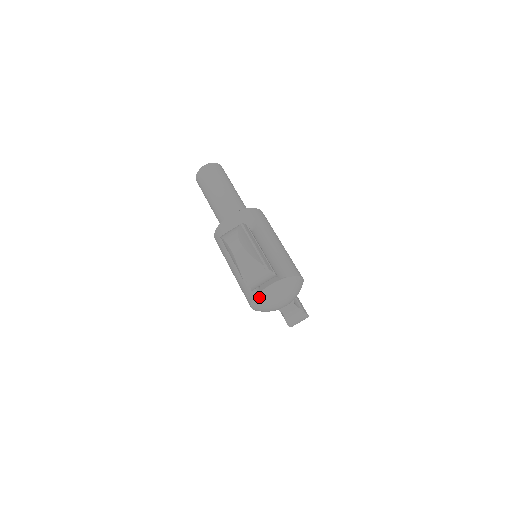
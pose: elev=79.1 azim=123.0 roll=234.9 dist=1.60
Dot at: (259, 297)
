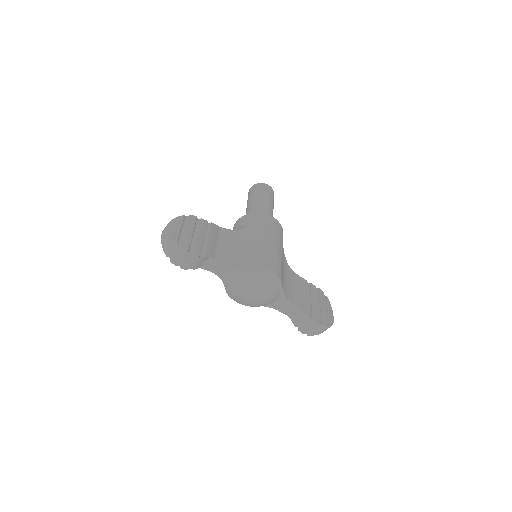
Dot at: (226, 286)
